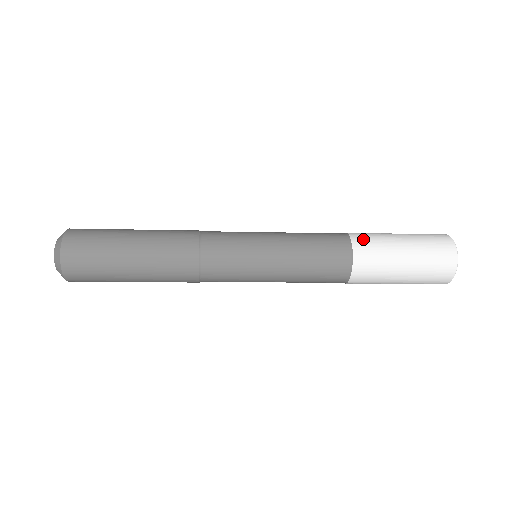
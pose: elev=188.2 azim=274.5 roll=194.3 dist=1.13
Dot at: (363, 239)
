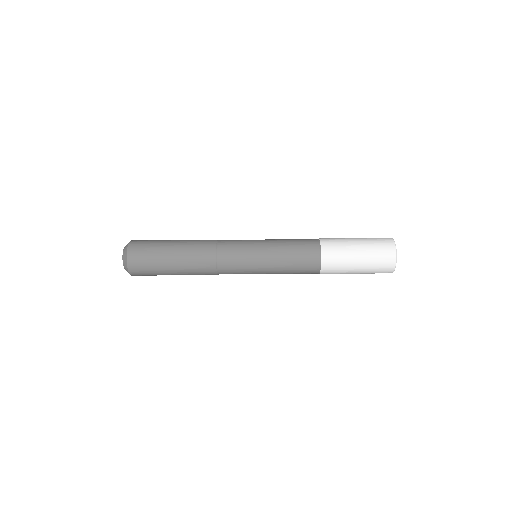
Dot at: (330, 250)
